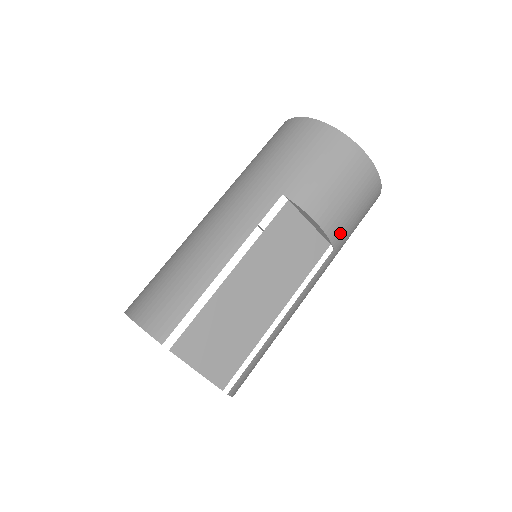
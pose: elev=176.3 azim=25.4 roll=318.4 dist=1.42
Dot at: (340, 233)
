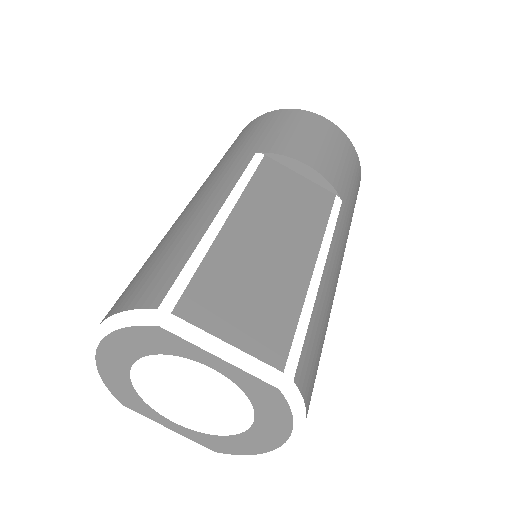
Dot at: (340, 184)
